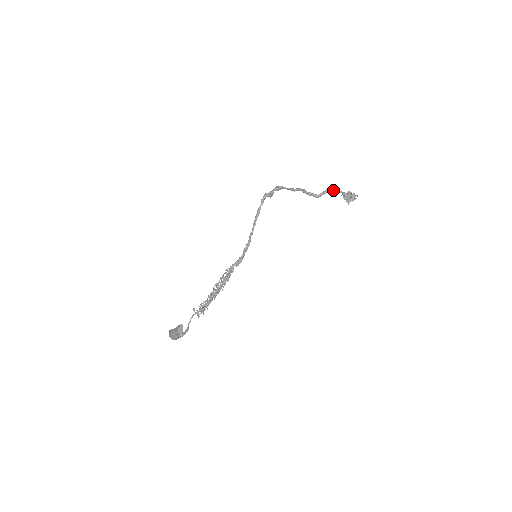
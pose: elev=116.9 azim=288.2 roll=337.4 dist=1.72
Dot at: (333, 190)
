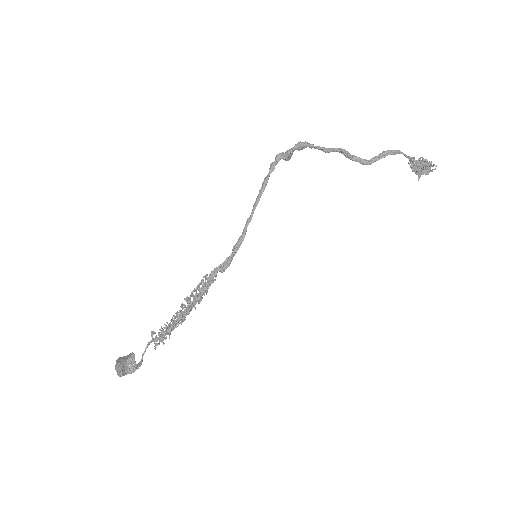
Dot at: (395, 153)
